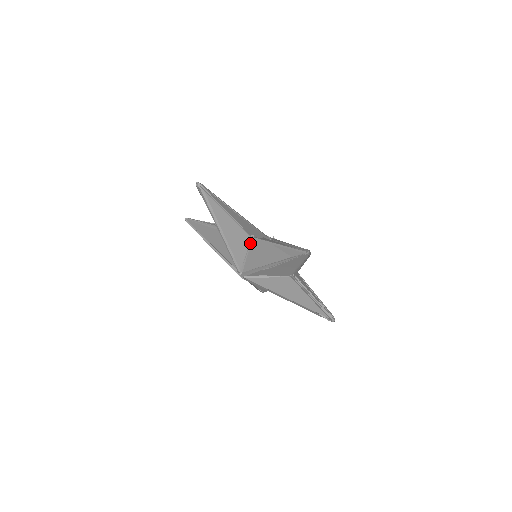
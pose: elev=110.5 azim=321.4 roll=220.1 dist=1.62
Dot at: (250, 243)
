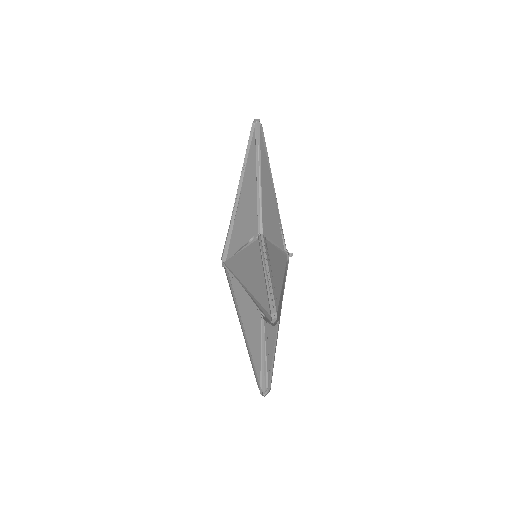
Dot at: occluded
